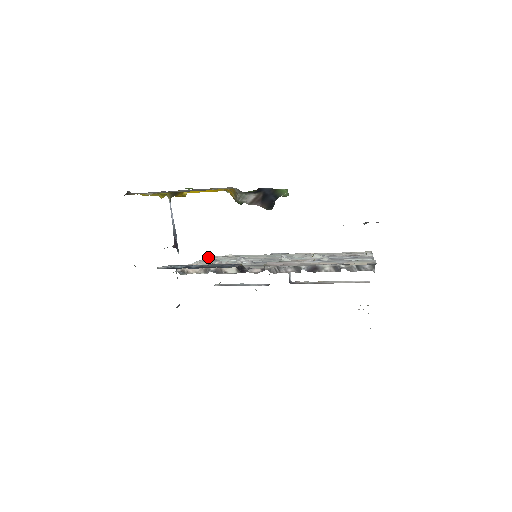
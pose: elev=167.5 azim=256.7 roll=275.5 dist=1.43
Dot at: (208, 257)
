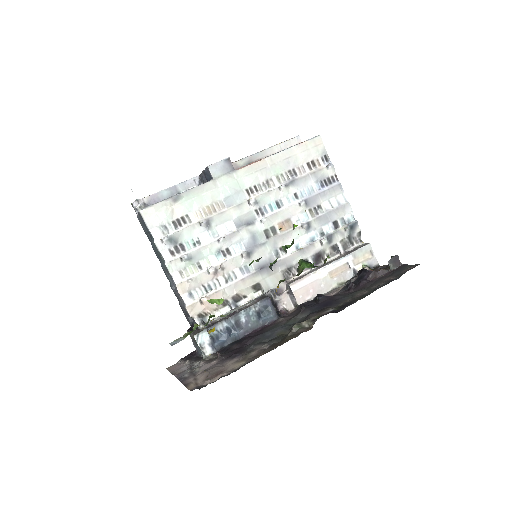
Dot at: (166, 241)
